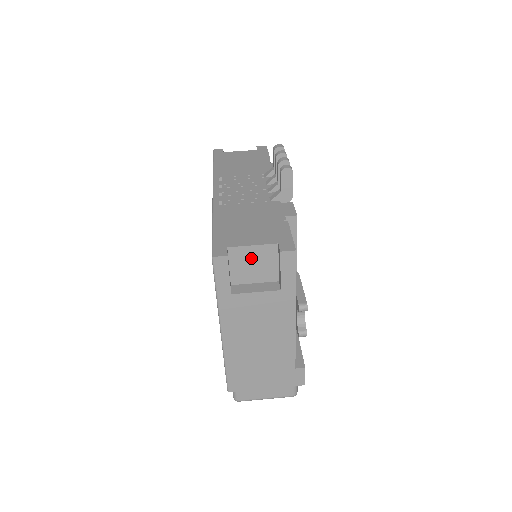
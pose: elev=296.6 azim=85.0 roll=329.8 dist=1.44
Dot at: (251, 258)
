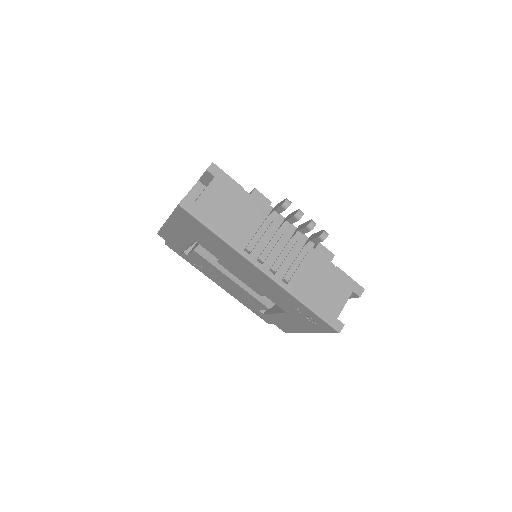
Dot at: occluded
